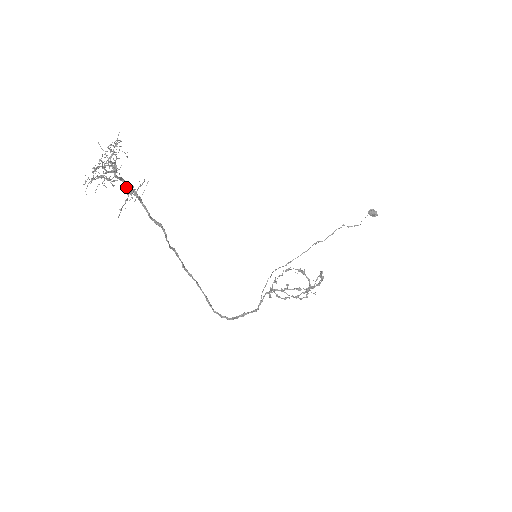
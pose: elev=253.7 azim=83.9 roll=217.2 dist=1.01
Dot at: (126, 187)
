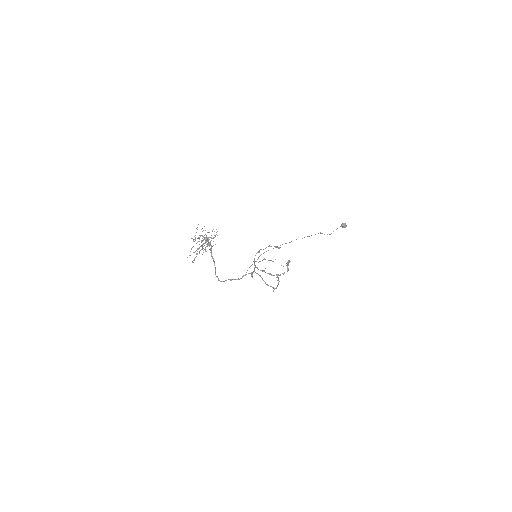
Dot at: occluded
